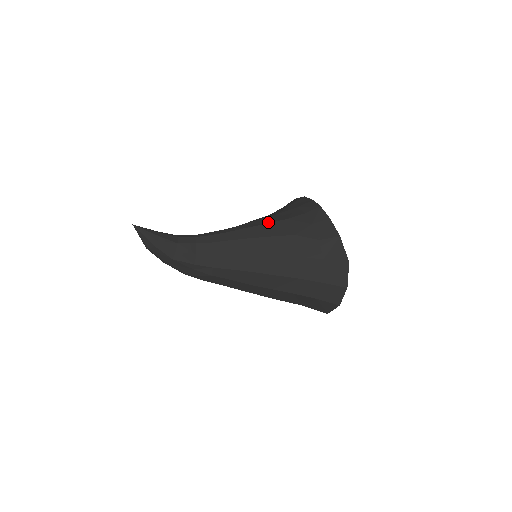
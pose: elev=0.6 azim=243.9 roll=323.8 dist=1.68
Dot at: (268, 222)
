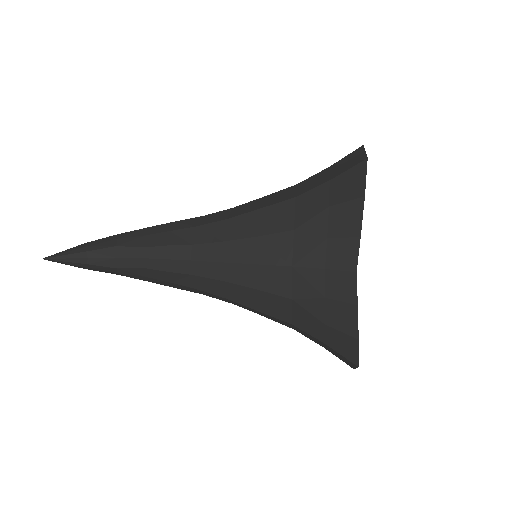
Dot at: (259, 260)
